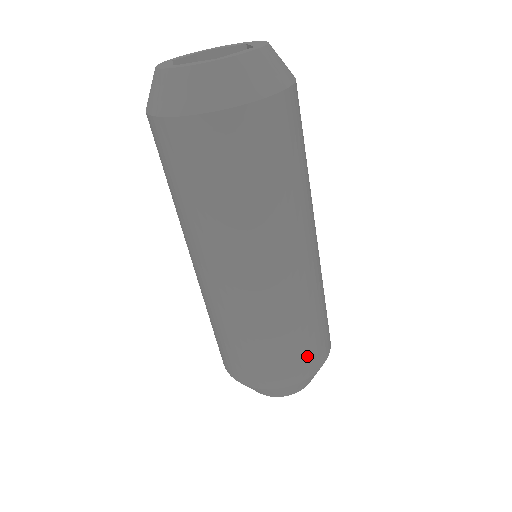
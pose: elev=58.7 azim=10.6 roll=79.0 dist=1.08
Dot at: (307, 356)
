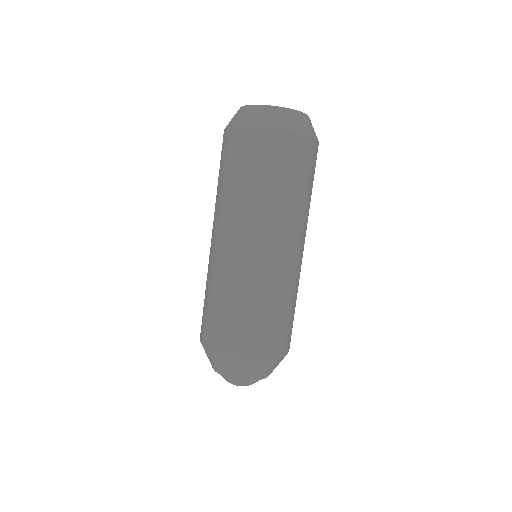
Dot at: occluded
